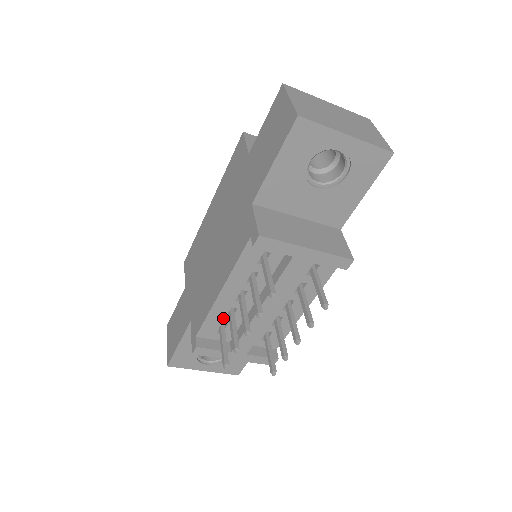
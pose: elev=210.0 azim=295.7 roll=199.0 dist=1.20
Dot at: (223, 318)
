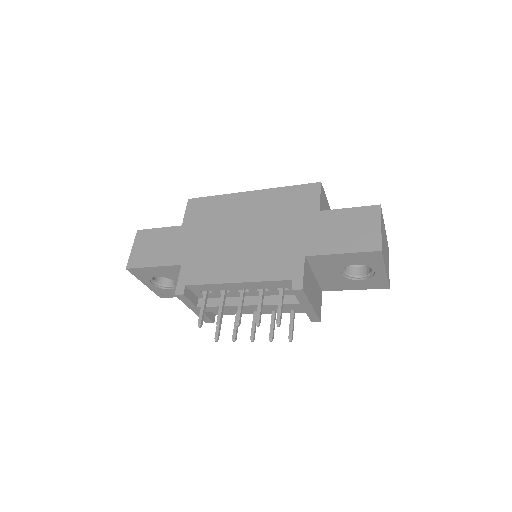
Dot at: (216, 290)
